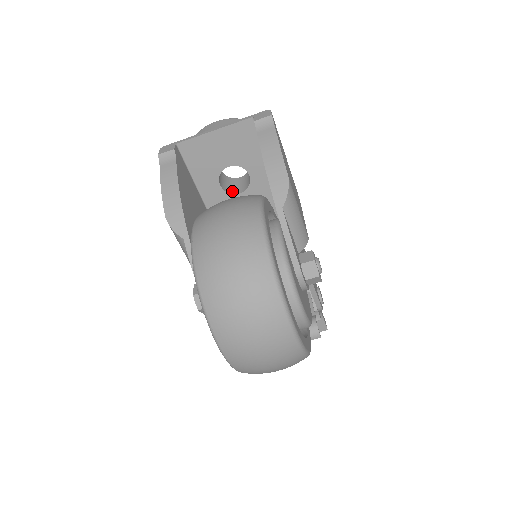
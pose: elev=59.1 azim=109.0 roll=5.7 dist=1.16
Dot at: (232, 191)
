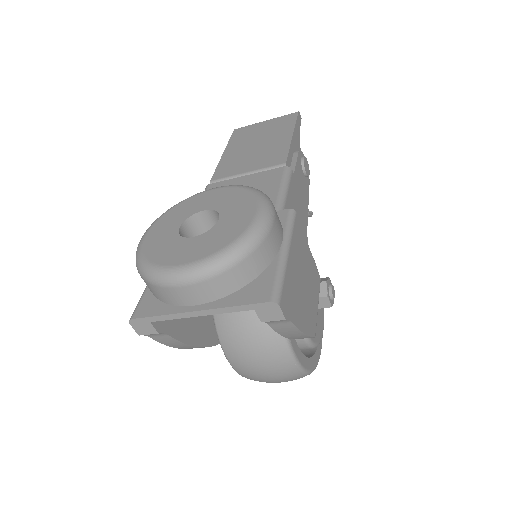
Dot at: occluded
